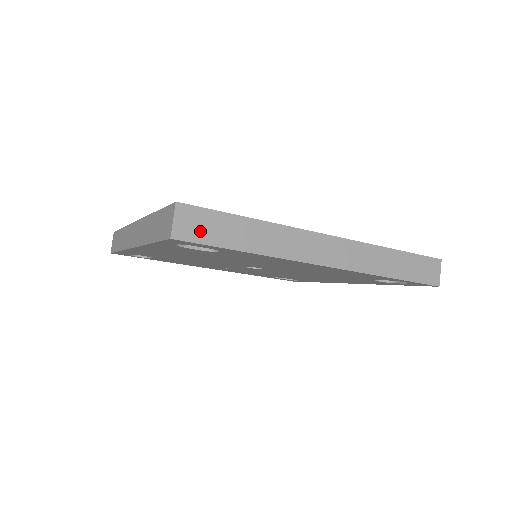
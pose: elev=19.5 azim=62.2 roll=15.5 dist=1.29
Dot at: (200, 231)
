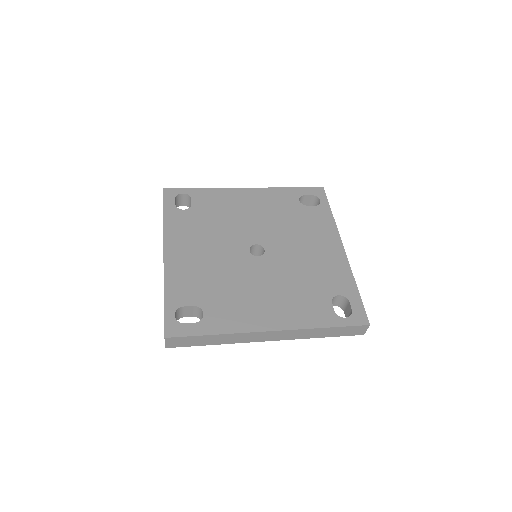
Dot at: (182, 343)
